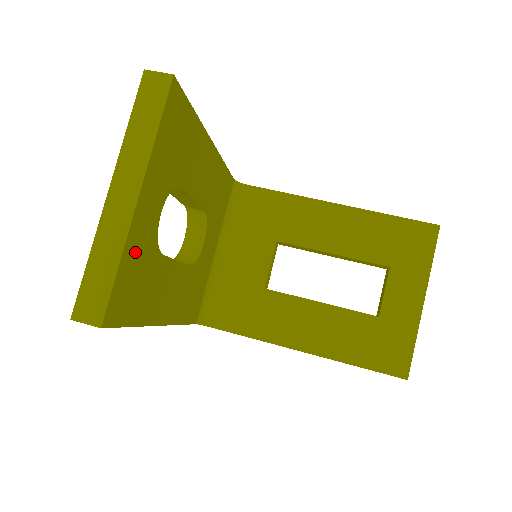
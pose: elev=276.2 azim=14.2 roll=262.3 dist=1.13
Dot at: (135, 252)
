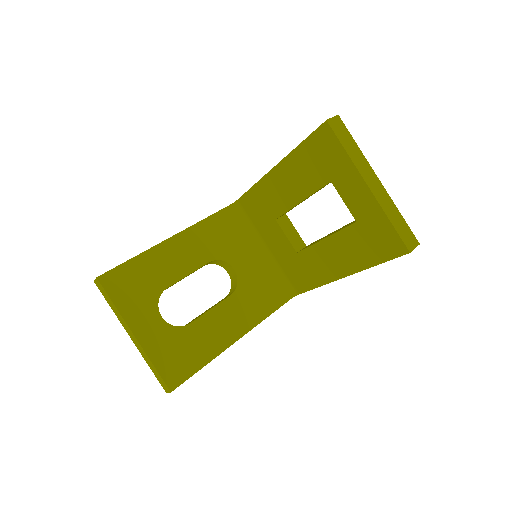
Dot at: (160, 349)
